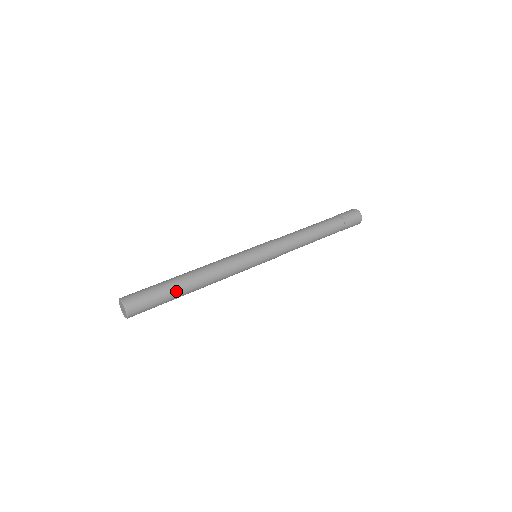
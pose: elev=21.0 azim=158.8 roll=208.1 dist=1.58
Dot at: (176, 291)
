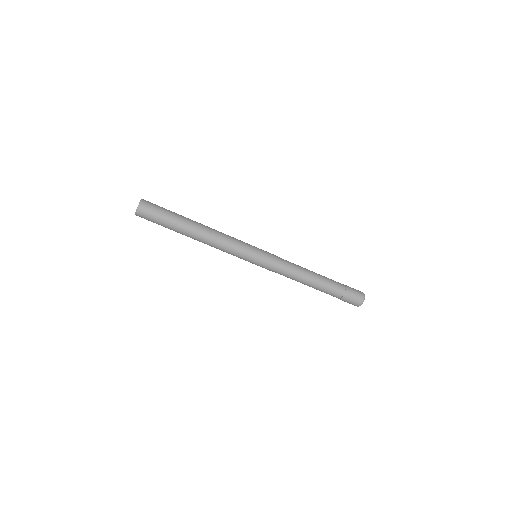
Dot at: (182, 220)
